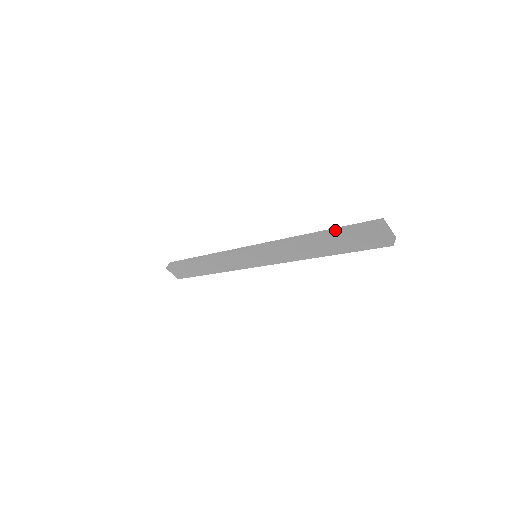
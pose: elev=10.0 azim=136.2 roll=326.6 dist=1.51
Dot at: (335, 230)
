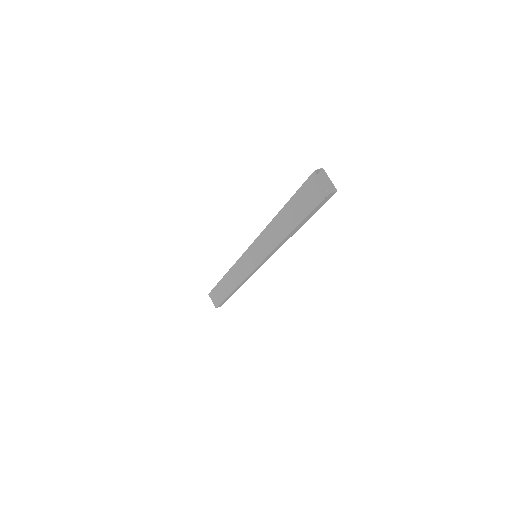
Dot at: occluded
